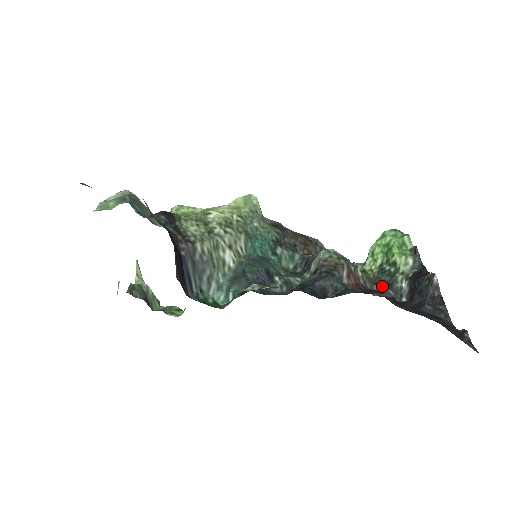
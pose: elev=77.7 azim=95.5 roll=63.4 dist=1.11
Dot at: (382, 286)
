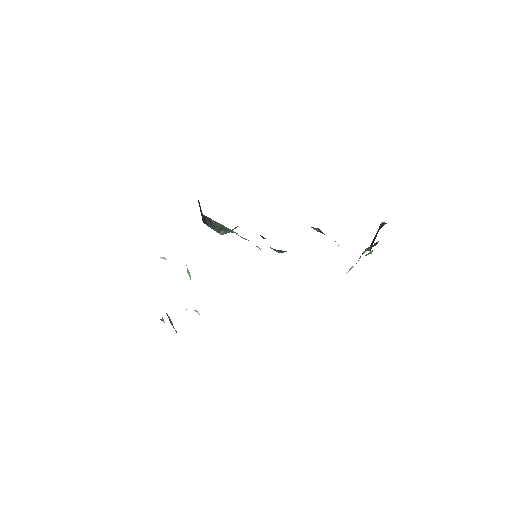
Dot at: occluded
